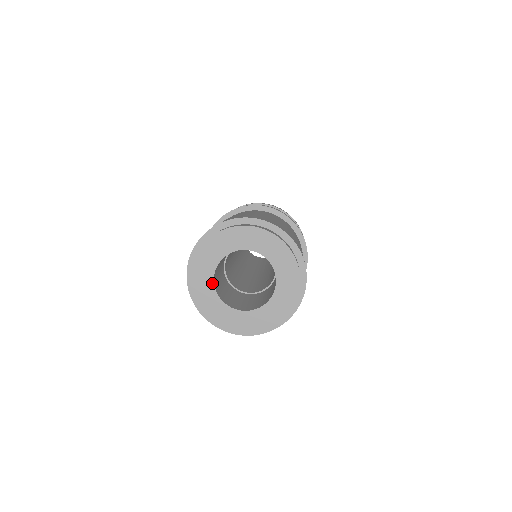
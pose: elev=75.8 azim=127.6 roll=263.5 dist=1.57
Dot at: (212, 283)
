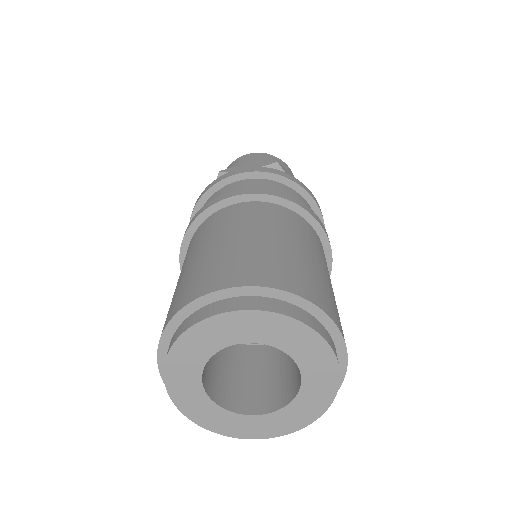
Dot at: (217, 349)
